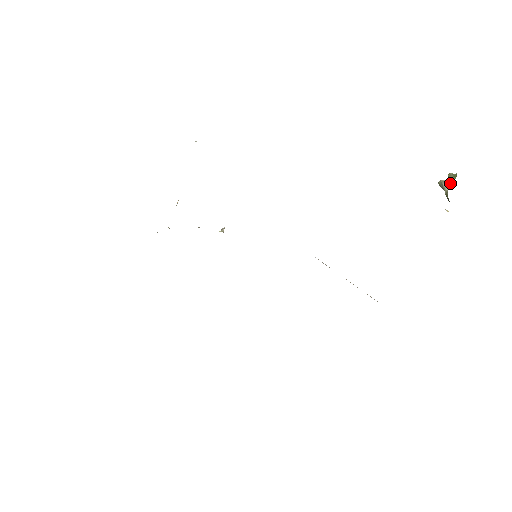
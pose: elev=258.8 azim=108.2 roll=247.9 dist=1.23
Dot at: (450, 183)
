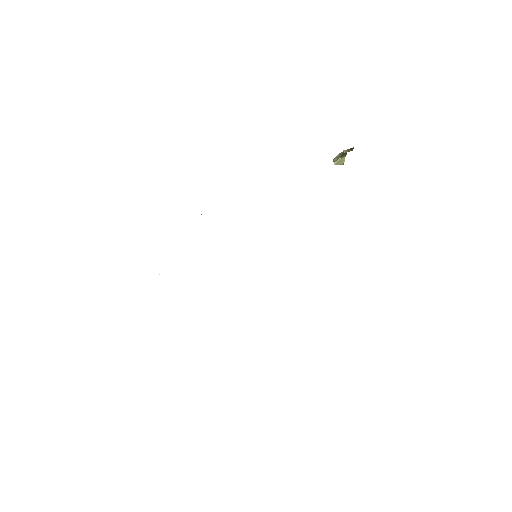
Dot at: (338, 155)
